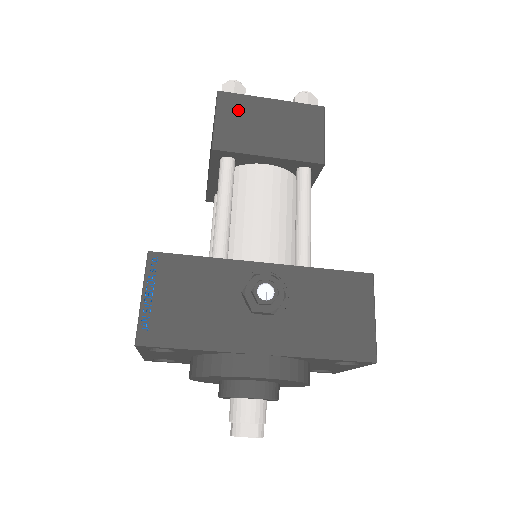
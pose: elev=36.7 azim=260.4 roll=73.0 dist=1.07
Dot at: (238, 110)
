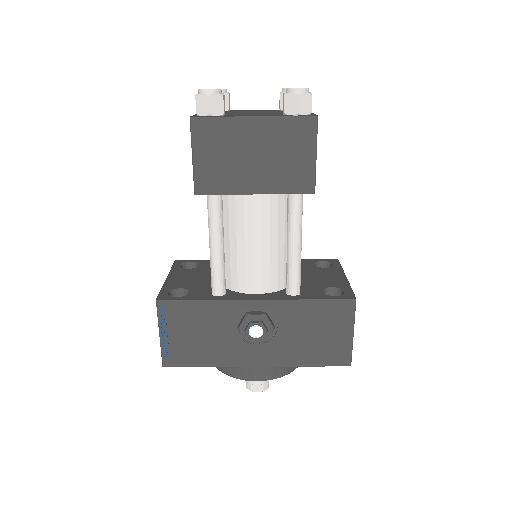
Dot at: (216, 140)
